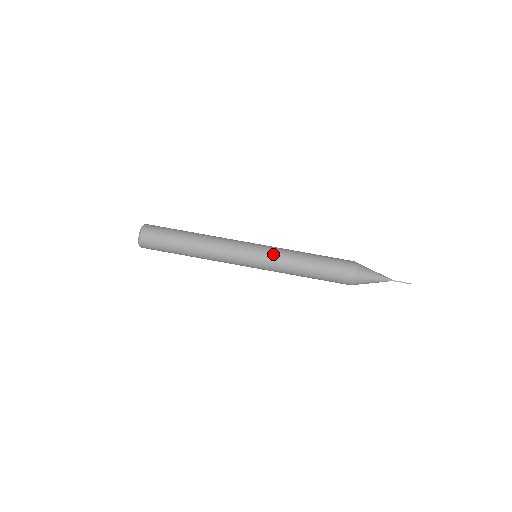
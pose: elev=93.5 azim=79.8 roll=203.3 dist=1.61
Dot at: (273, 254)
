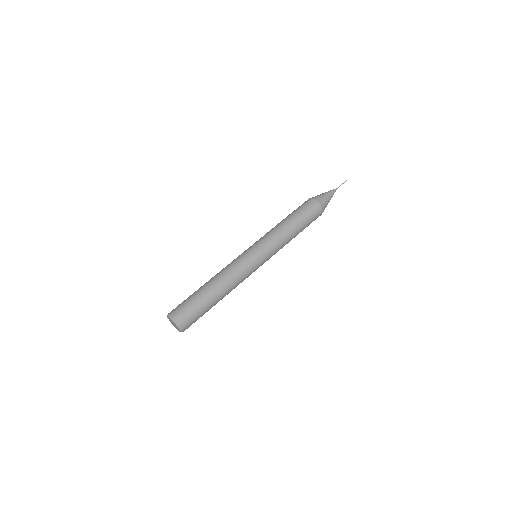
Dot at: (267, 242)
